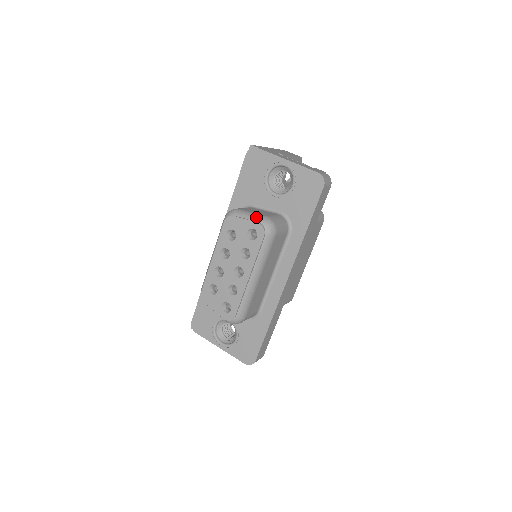
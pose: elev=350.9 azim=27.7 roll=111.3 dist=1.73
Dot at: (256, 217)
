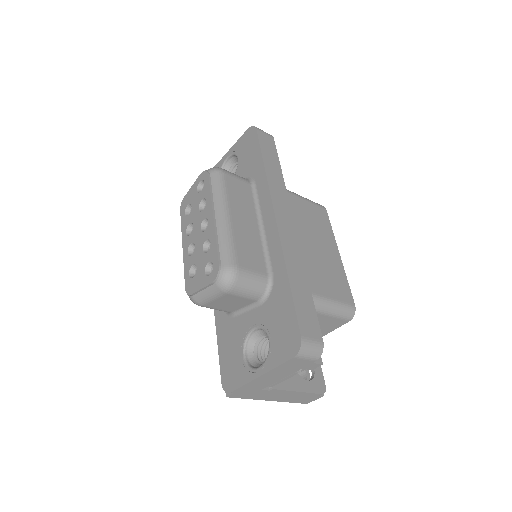
Dot at: occluded
